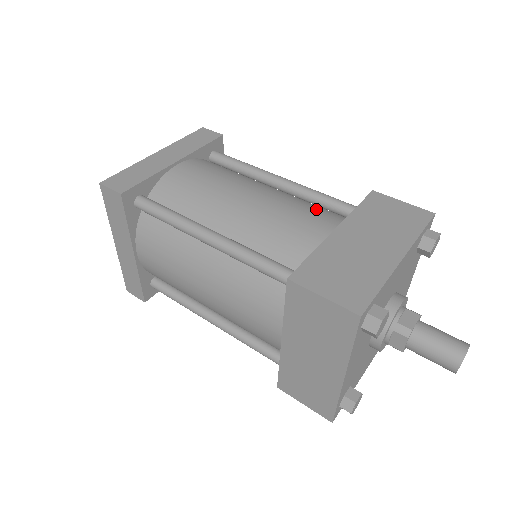
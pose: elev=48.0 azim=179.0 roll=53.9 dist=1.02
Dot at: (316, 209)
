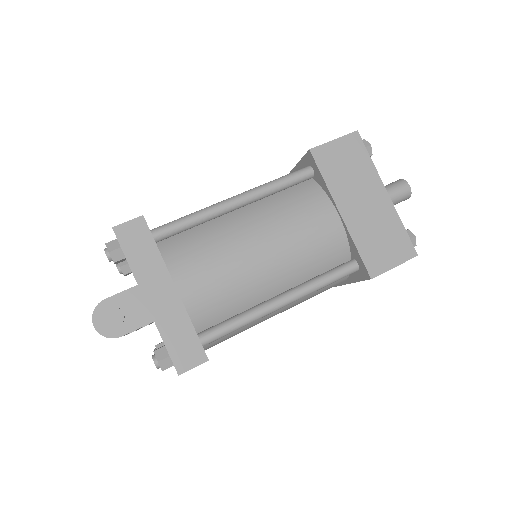
Dot at: occluded
